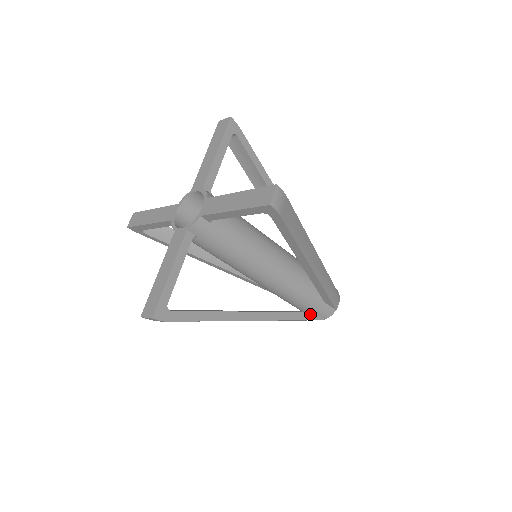
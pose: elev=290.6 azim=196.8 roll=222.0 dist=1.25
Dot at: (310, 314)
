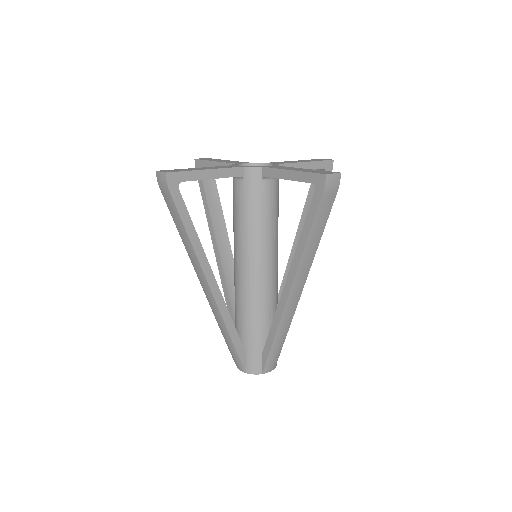
Dot at: (242, 350)
